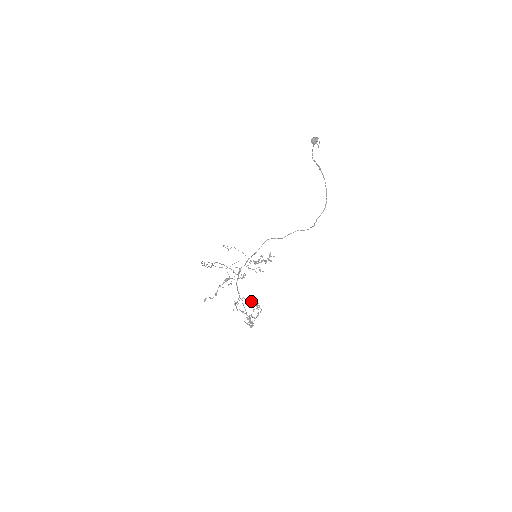
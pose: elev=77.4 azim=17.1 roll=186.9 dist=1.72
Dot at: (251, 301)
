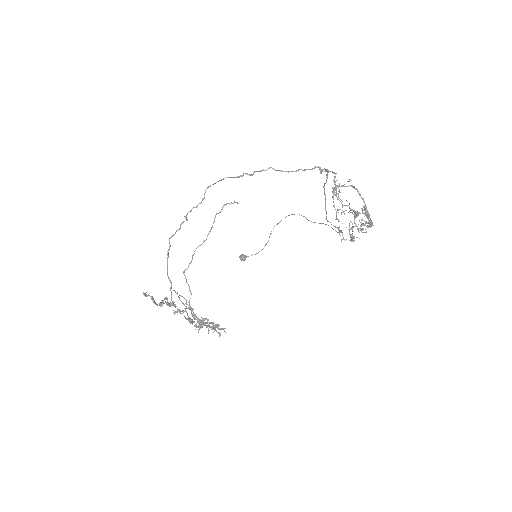
Dot at: (349, 206)
